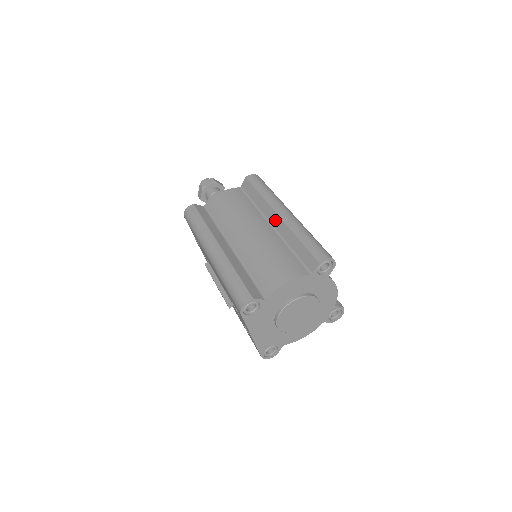
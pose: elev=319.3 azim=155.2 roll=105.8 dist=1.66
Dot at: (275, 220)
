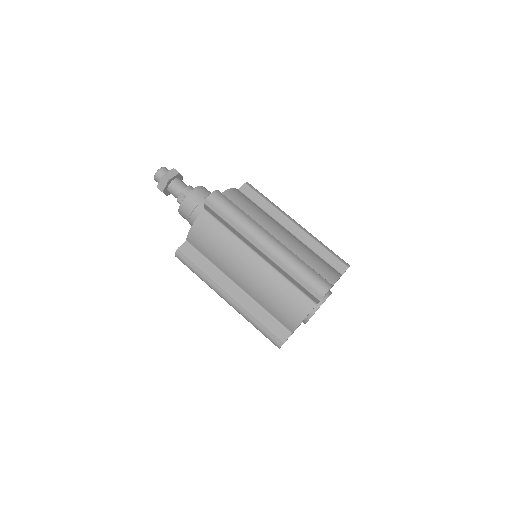
Dot at: (260, 253)
